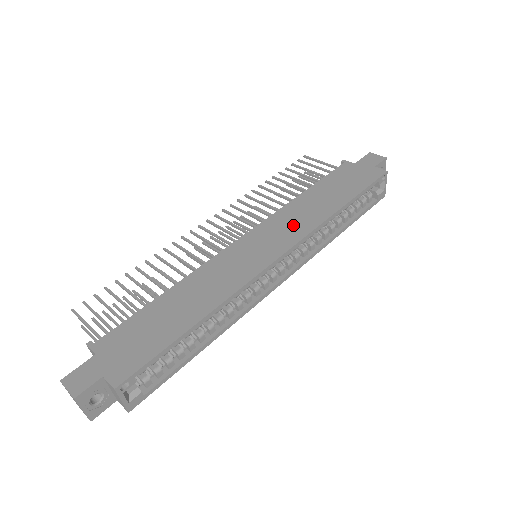
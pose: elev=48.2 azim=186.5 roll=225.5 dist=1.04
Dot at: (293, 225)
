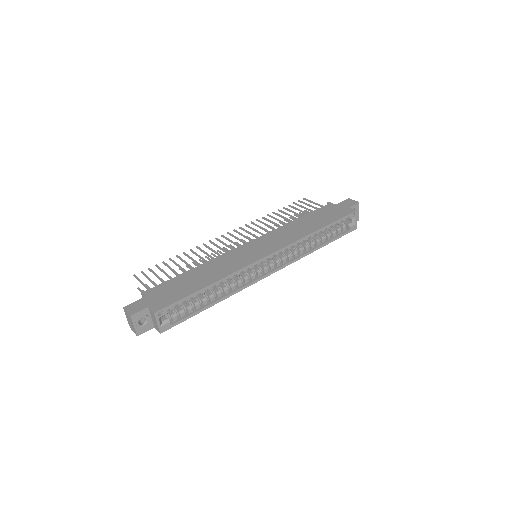
Dot at: (283, 238)
